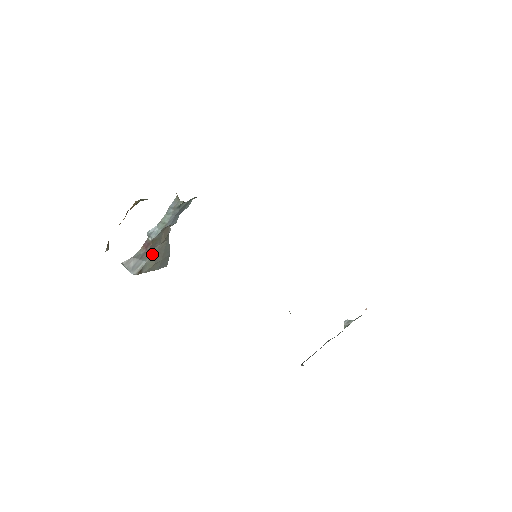
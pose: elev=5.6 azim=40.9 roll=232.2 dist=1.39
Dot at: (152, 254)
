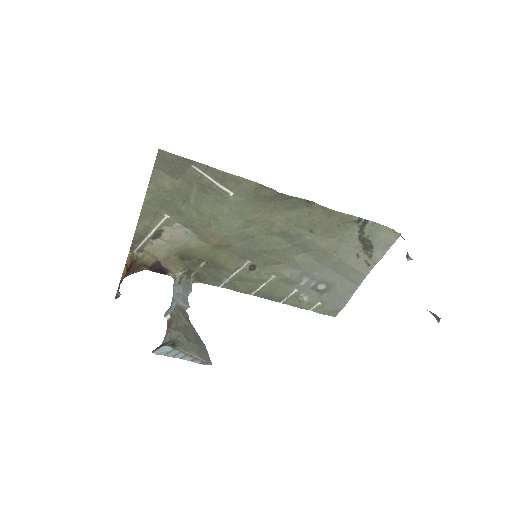
Dot at: (179, 332)
